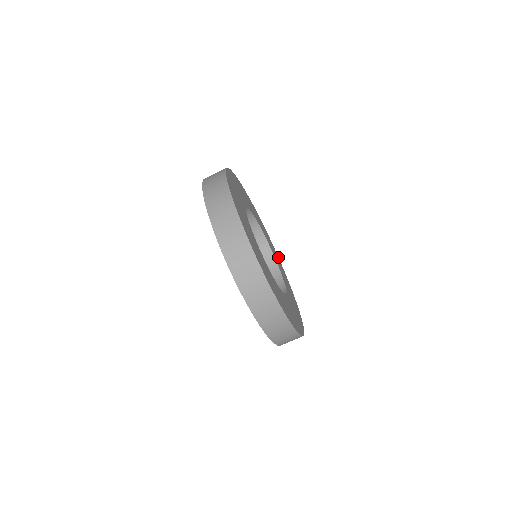
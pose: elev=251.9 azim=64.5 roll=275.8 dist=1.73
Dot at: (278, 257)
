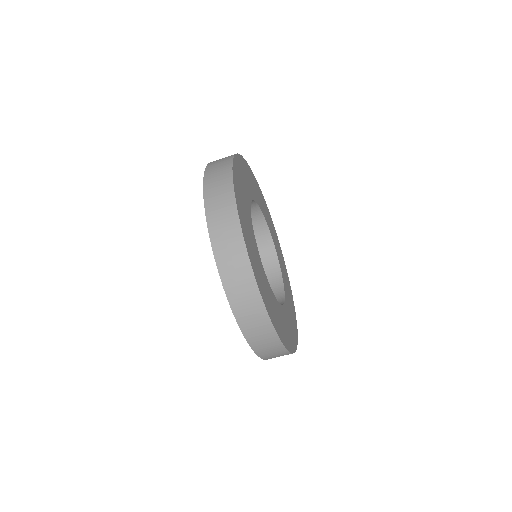
Dot at: (287, 274)
